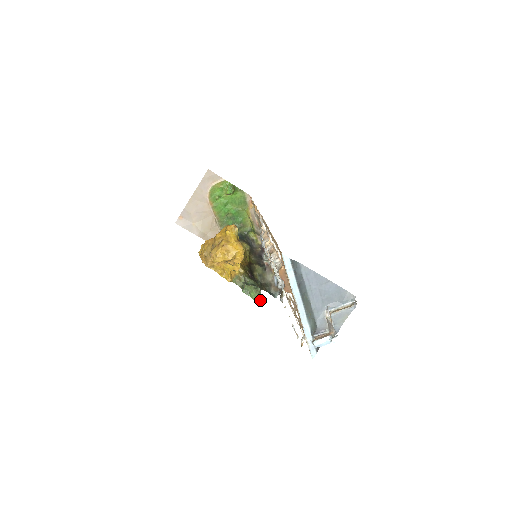
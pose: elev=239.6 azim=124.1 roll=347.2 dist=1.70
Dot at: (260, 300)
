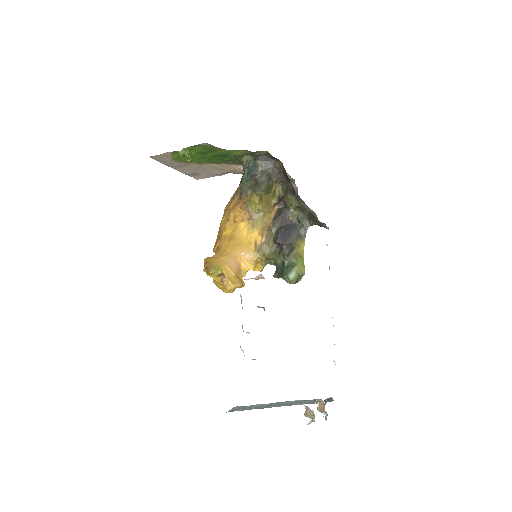
Dot at: (298, 278)
